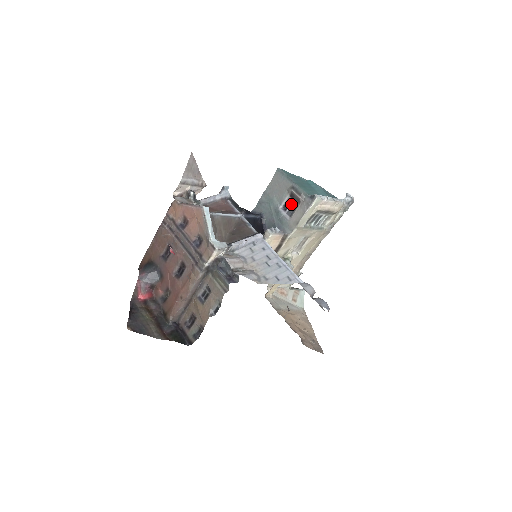
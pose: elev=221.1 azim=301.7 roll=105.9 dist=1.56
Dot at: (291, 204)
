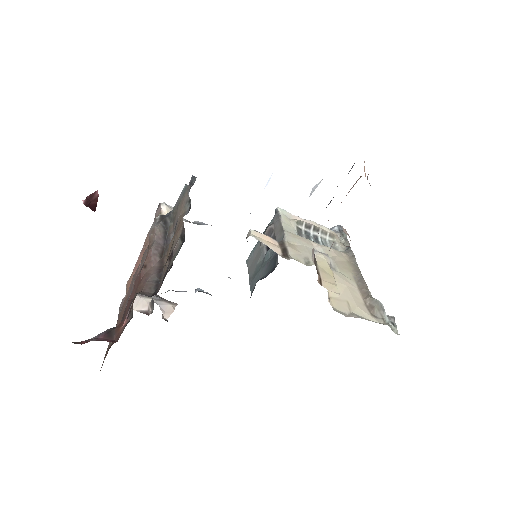
Dot at: occluded
